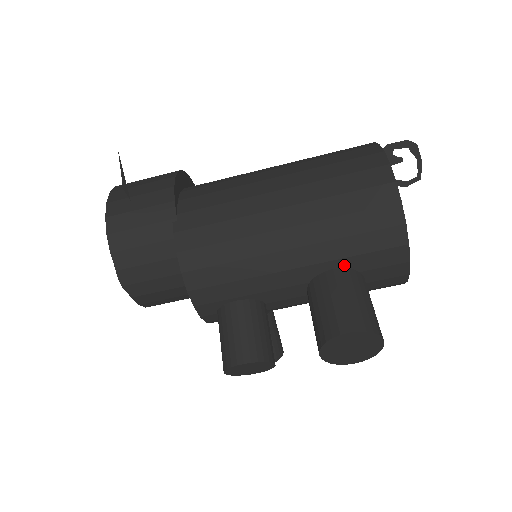
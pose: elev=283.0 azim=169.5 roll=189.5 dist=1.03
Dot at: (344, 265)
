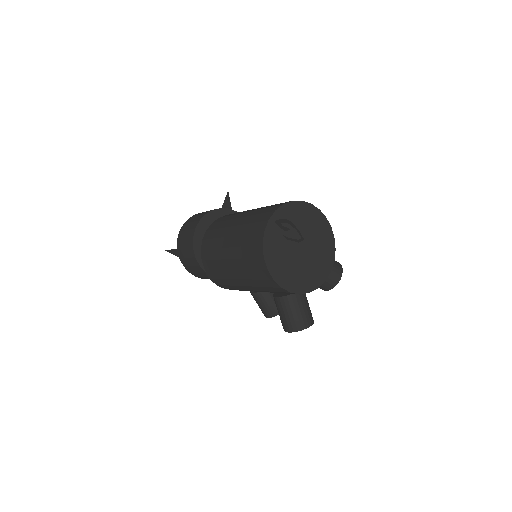
Dot at: occluded
